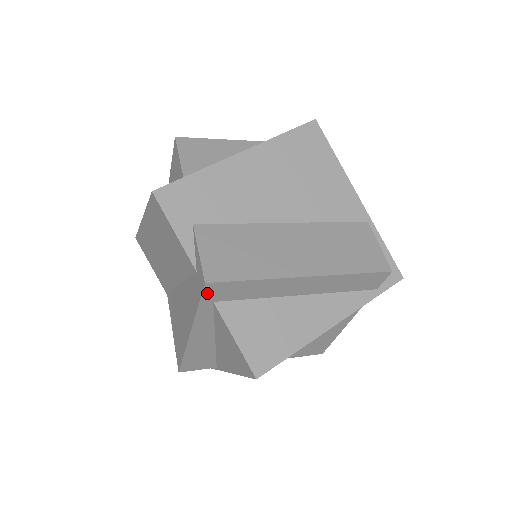
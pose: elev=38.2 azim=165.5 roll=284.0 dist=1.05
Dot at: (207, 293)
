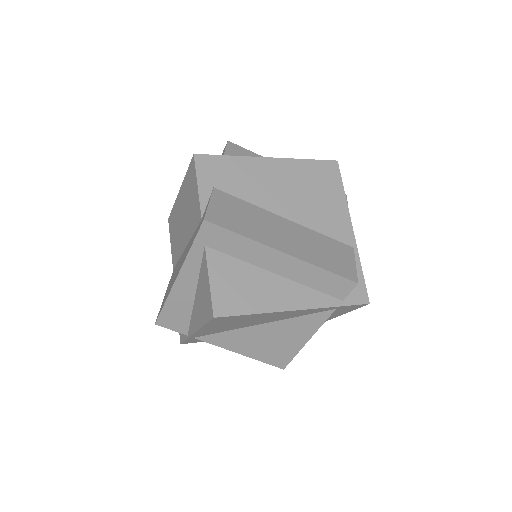
Dot at: (203, 232)
